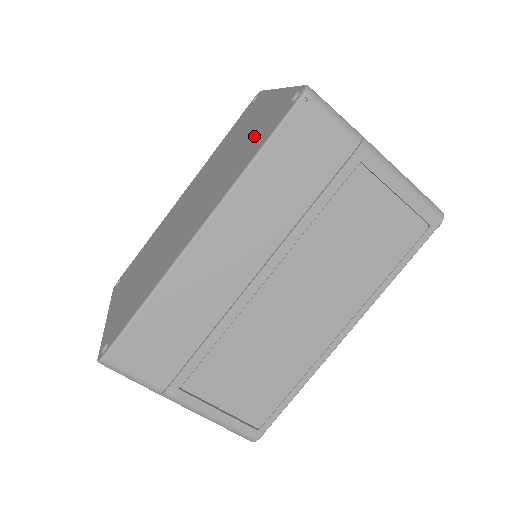
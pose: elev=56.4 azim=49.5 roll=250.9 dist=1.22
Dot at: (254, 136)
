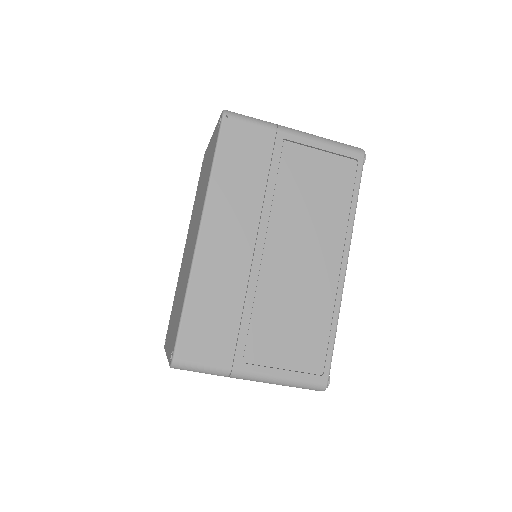
Dot at: (208, 164)
